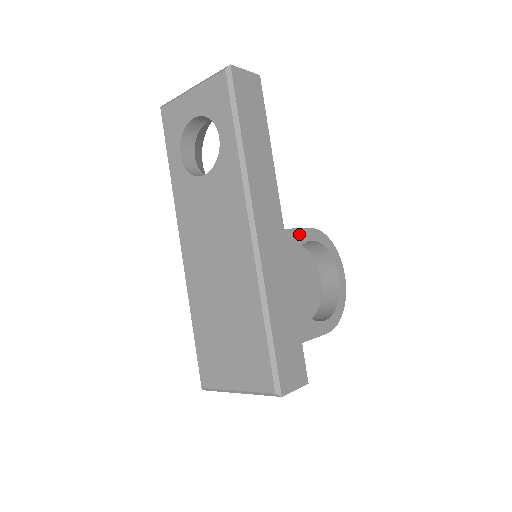
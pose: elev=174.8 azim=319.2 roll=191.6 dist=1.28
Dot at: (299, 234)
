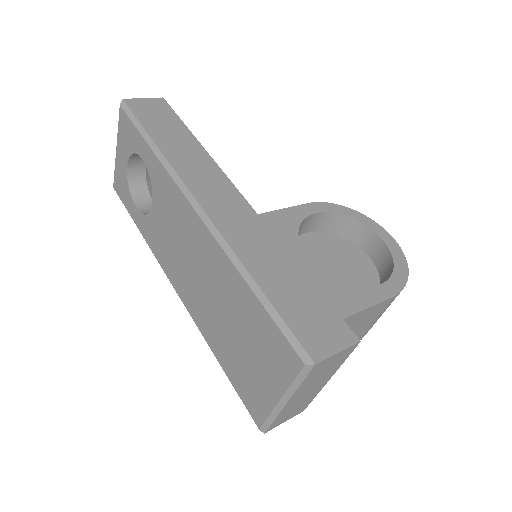
Dot at: (293, 212)
